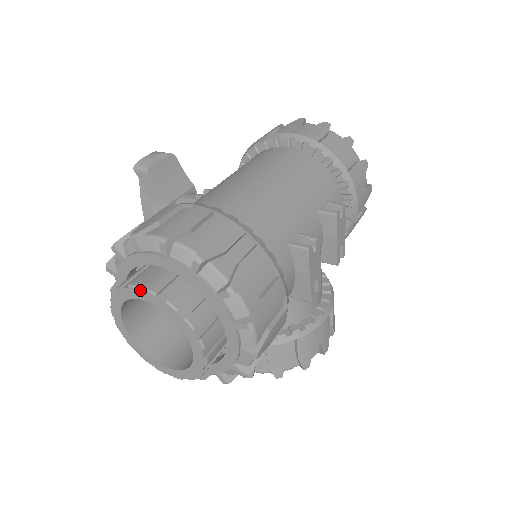
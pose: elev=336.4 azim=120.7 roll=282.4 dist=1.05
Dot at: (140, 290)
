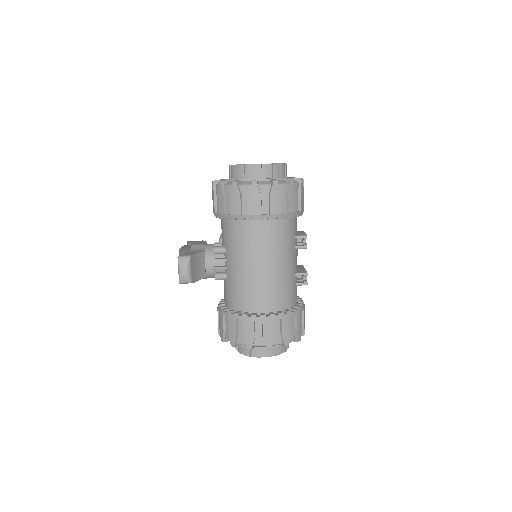
Dot at: occluded
